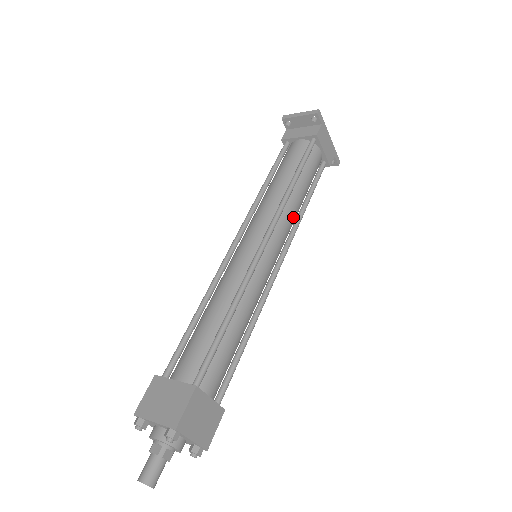
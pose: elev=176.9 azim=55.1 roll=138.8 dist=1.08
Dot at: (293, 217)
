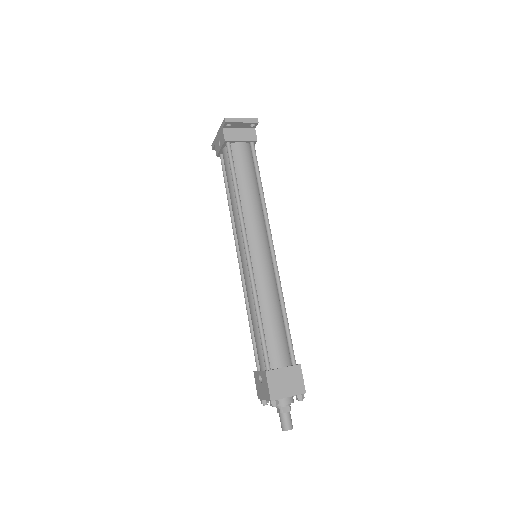
Dot at: occluded
